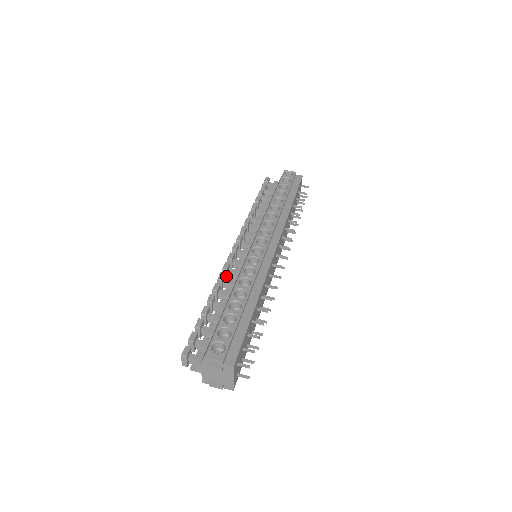
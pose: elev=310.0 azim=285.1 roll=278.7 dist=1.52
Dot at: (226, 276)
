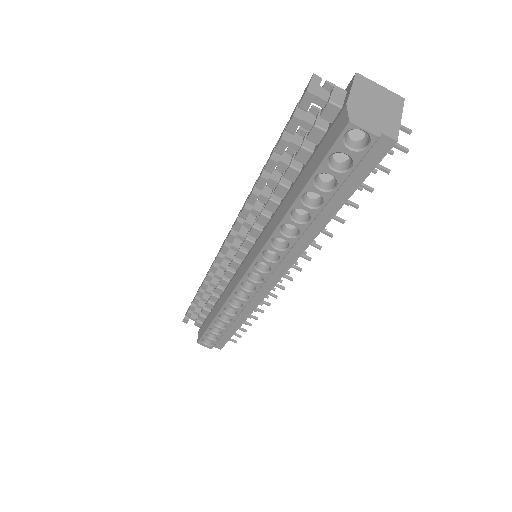
Dot at: occluded
